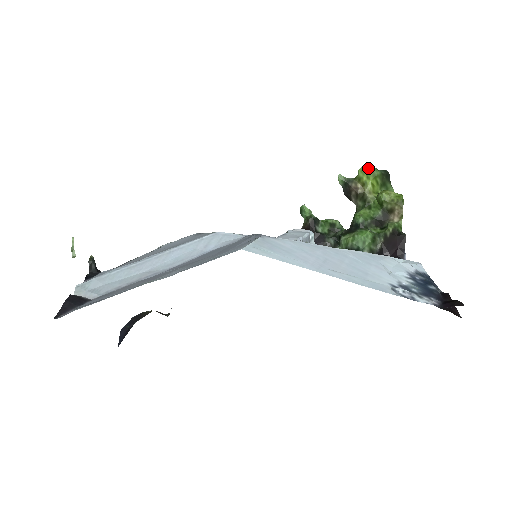
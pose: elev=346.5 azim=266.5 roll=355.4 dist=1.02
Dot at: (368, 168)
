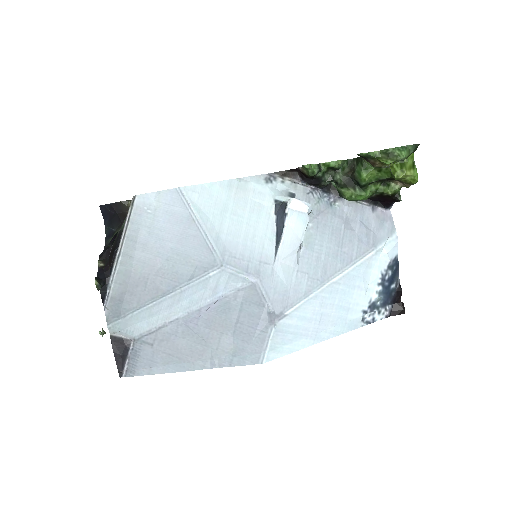
Dot at: occluded
